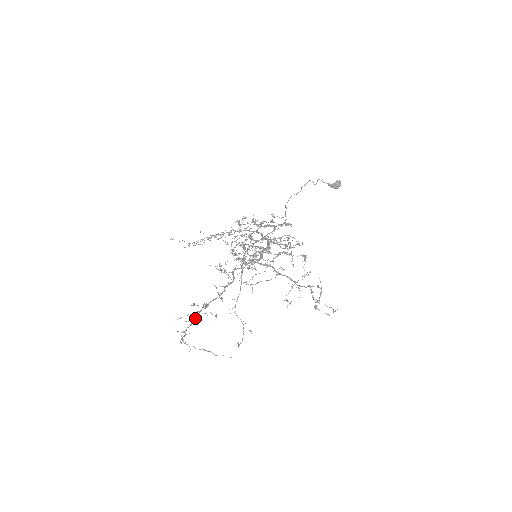
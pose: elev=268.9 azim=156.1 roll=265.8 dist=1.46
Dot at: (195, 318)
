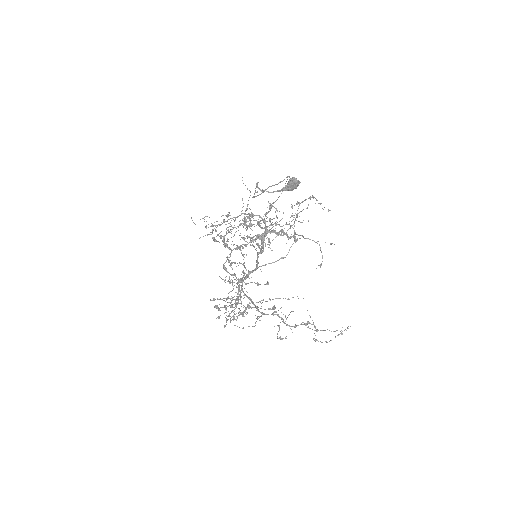
Dot at: (230, 319)
